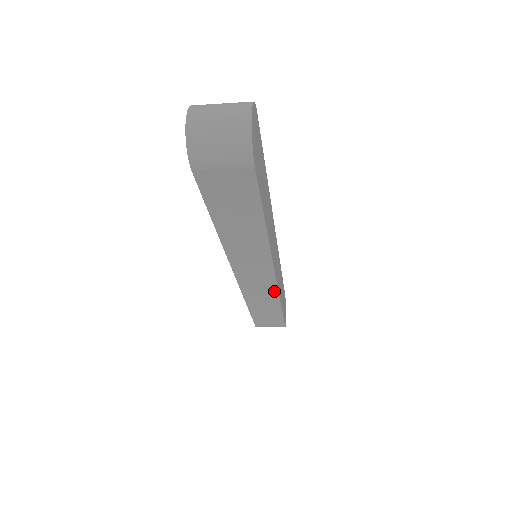
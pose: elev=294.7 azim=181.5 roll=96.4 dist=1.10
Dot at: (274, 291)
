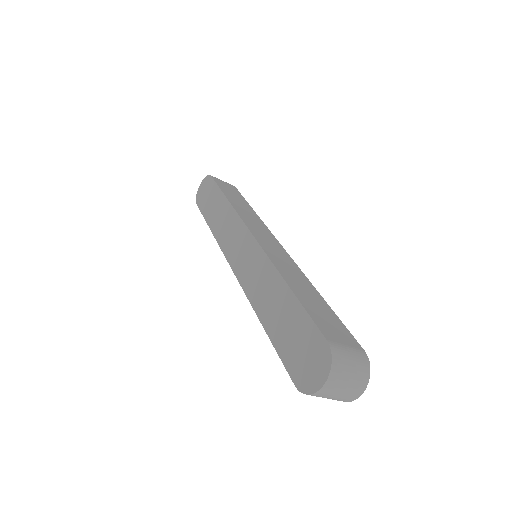
Dot at: occluded
